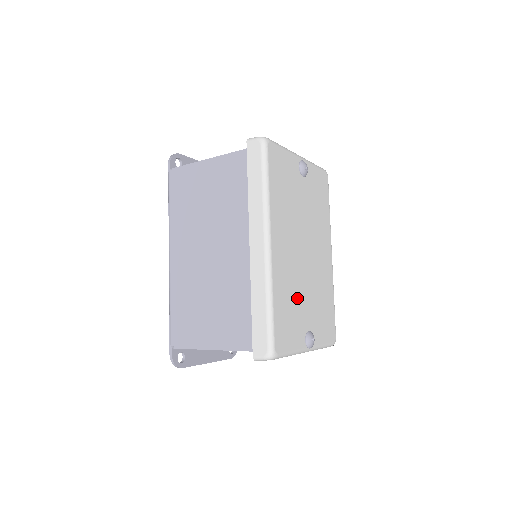
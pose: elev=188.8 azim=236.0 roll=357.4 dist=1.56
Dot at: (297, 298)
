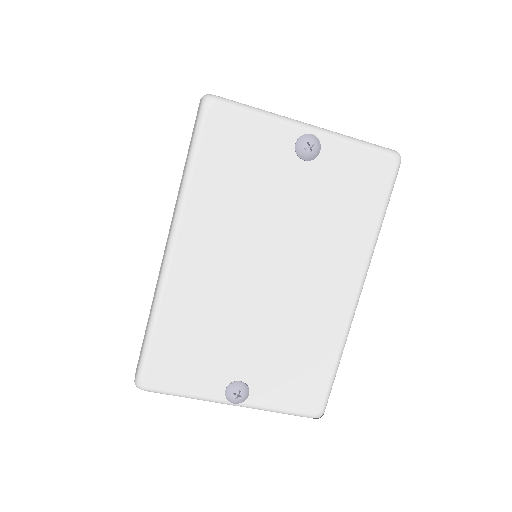
Dot at: (222, 332)
